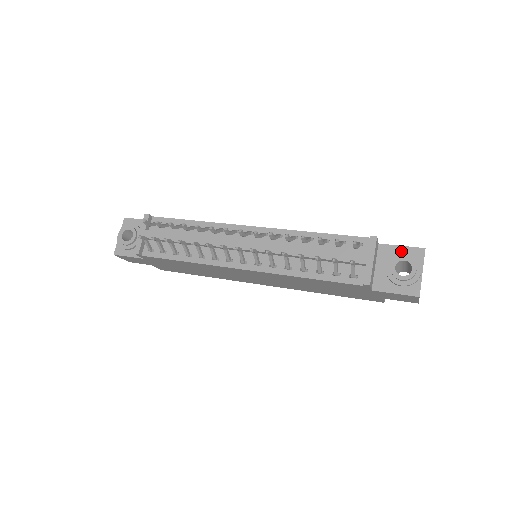
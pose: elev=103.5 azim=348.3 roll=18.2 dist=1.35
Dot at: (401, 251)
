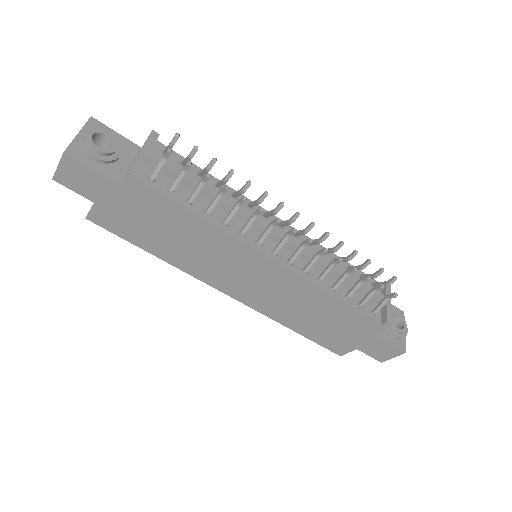
Dot at: occluded
